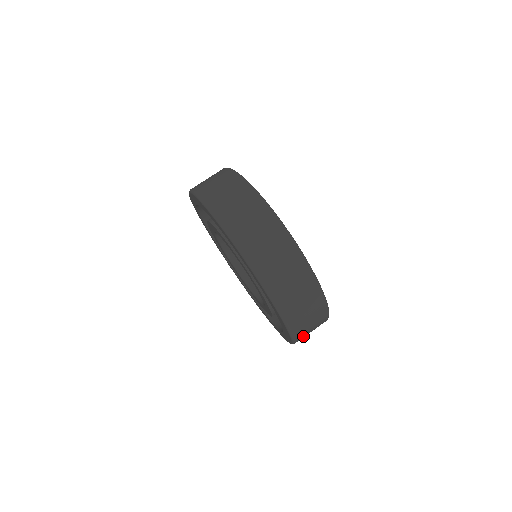
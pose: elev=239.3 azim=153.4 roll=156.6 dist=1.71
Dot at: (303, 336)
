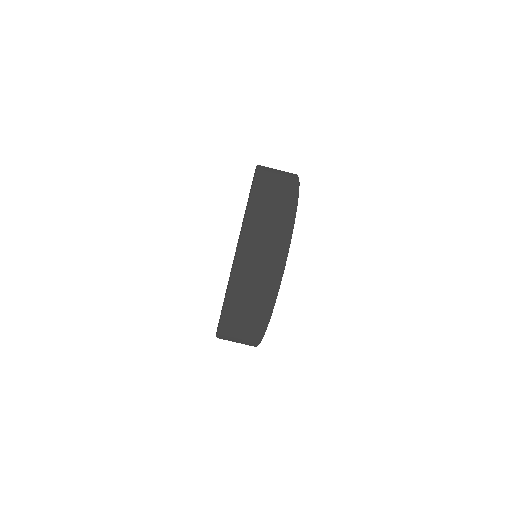
Dot at: (243, 285)
